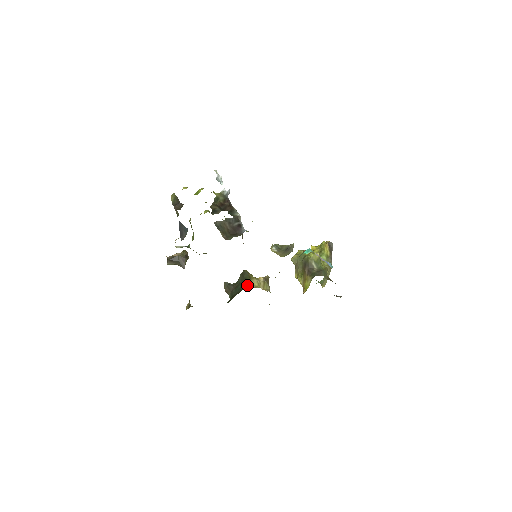
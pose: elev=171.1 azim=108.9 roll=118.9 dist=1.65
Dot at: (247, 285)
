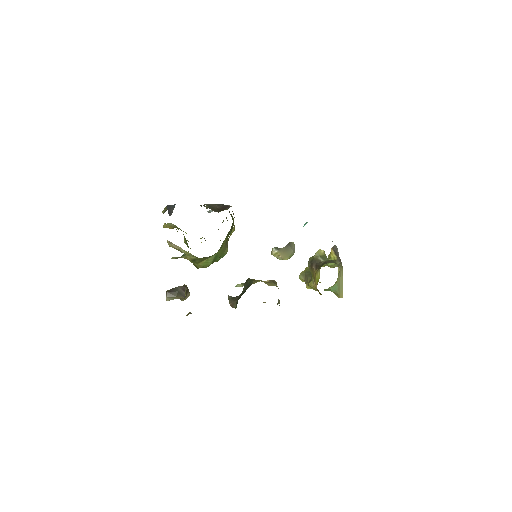
Dot at: (251, 284)
